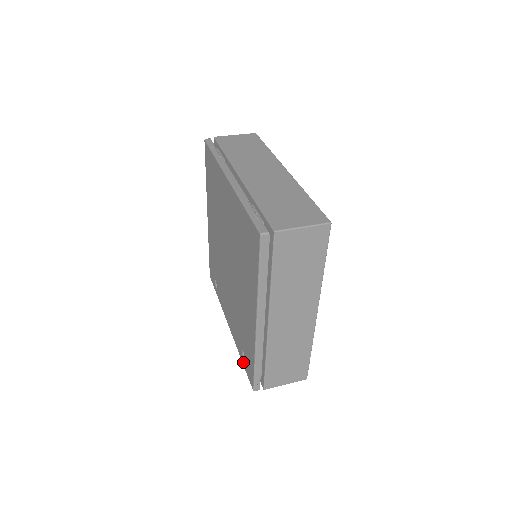
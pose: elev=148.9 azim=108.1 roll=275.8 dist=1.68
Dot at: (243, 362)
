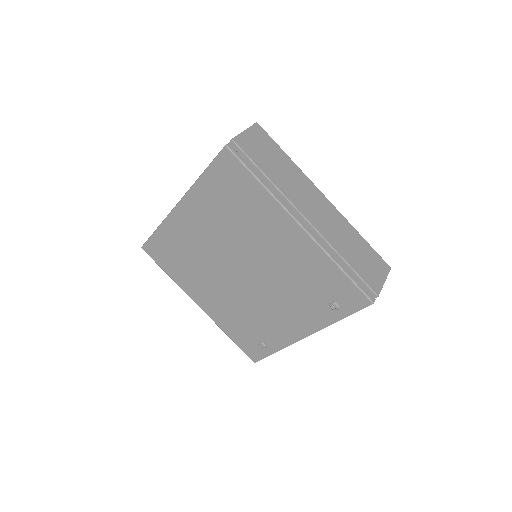
Dot at: (342, 314)
